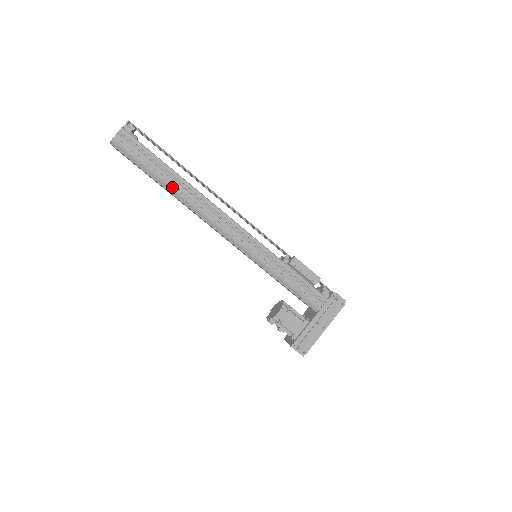
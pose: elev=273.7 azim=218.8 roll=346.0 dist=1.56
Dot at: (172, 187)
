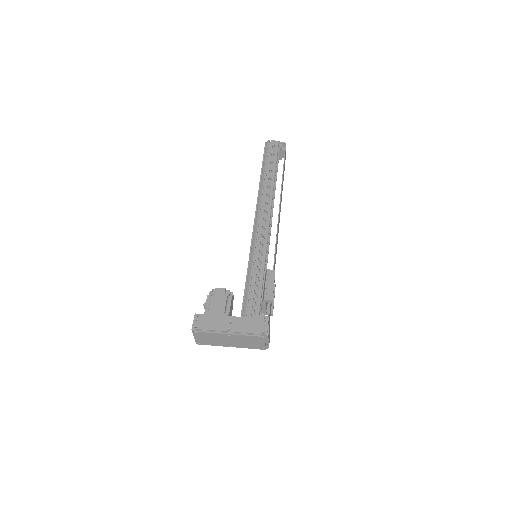
Dot at: (264, 177)
